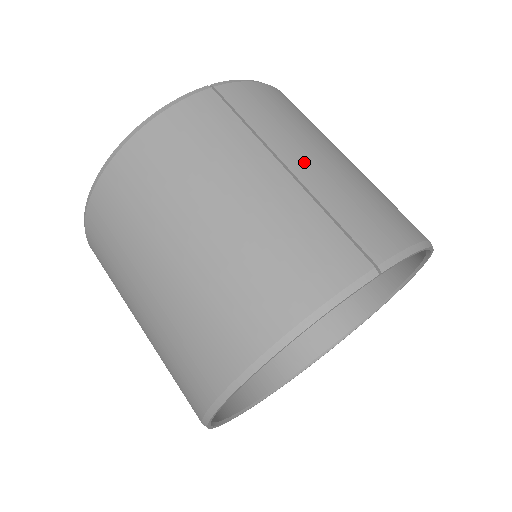
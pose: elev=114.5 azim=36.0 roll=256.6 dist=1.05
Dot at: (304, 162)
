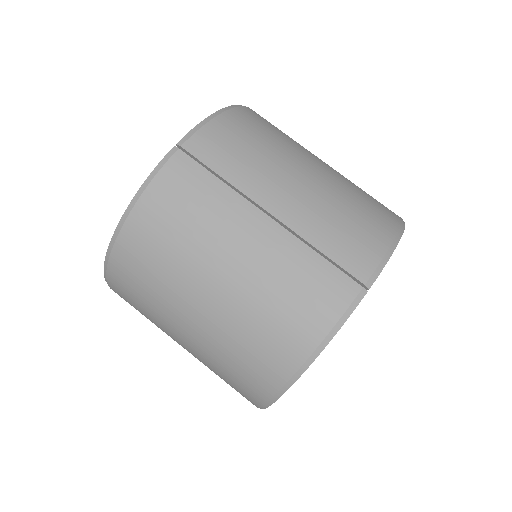
Dot at: (282, 202)
